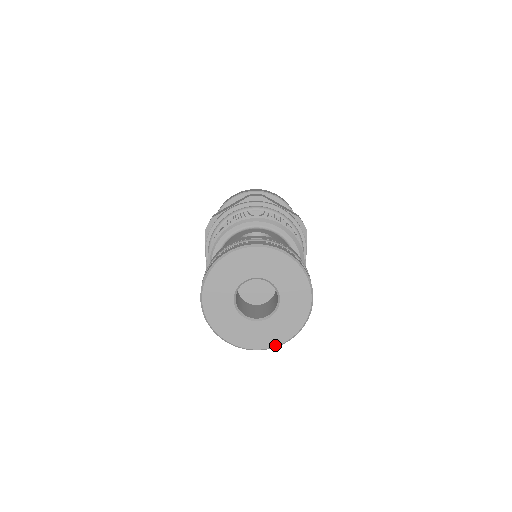
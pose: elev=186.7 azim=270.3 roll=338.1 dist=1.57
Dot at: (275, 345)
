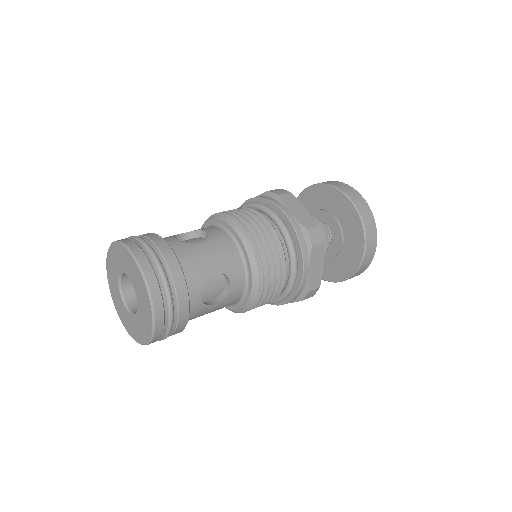
Dot at: (140, 342)
